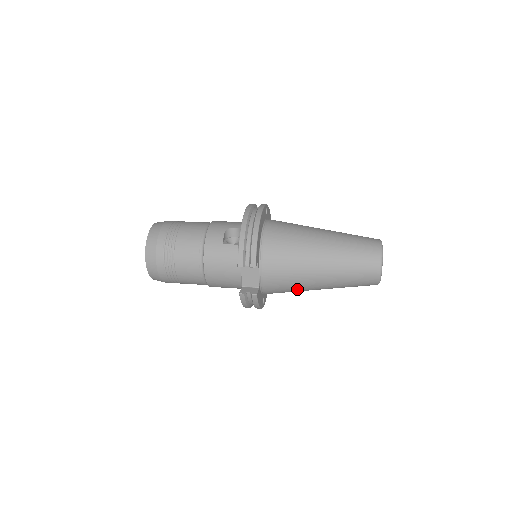
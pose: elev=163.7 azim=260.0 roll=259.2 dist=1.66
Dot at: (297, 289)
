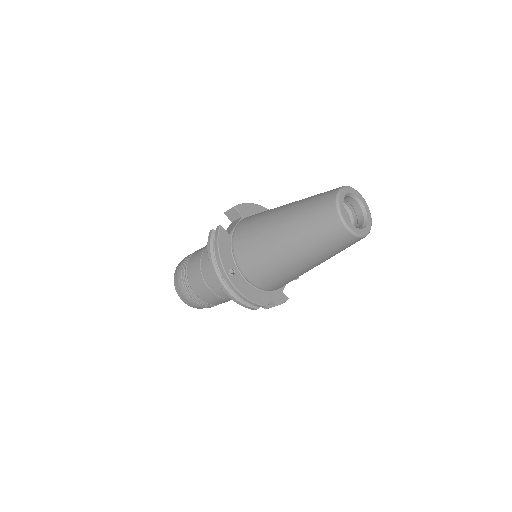
Dot at: (260, 236)
